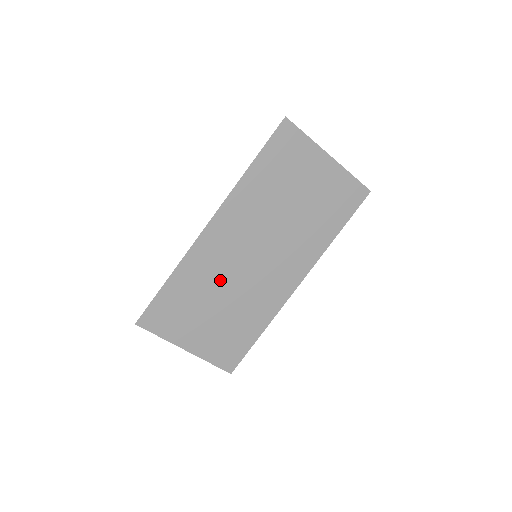
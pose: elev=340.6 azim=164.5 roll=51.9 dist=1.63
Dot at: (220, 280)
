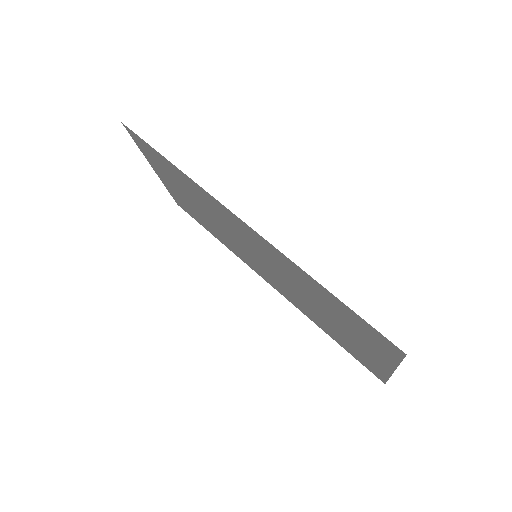
Dot at: (214, 215)
